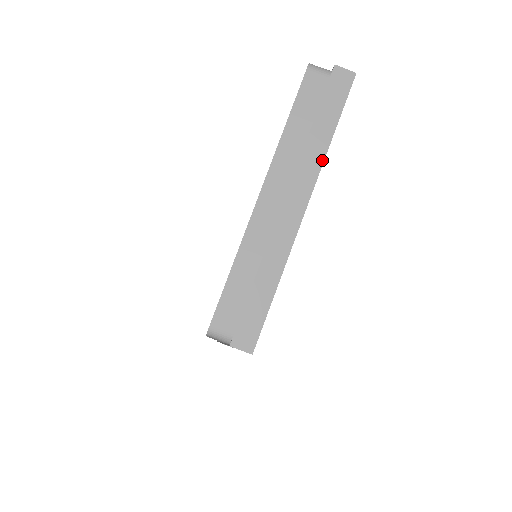
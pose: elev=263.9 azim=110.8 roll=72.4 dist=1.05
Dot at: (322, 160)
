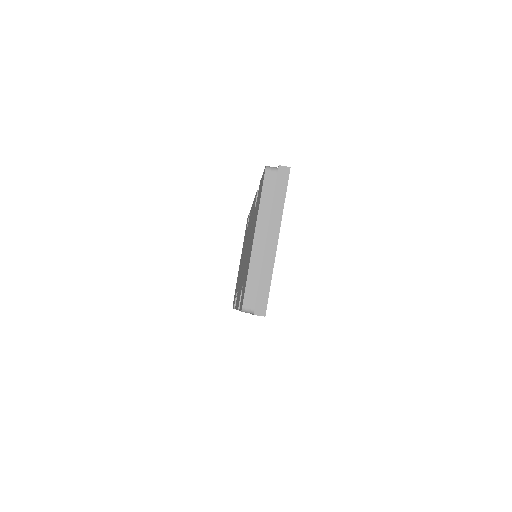
Dot at: (281, 215)
